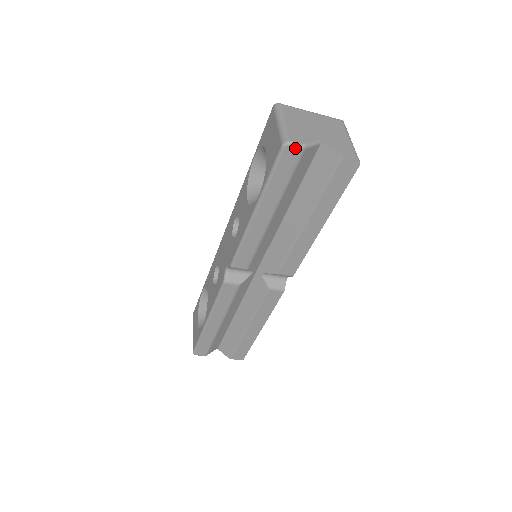
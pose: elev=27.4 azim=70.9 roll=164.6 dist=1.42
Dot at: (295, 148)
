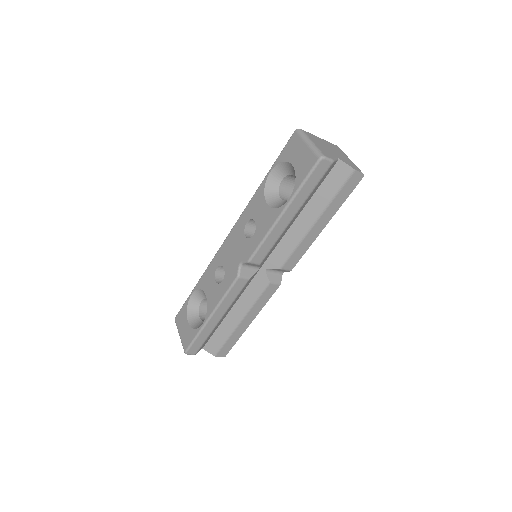
Dot at: (327, 161)
